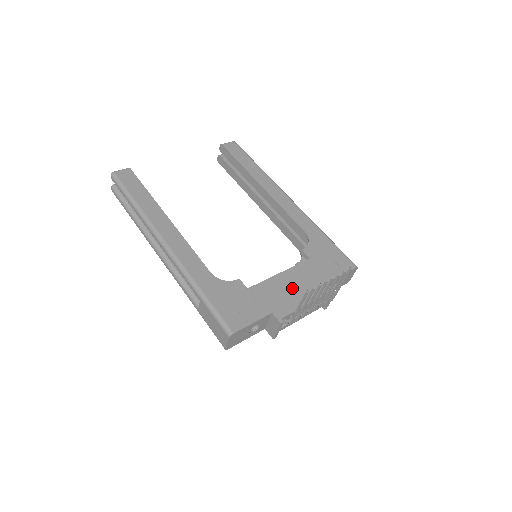
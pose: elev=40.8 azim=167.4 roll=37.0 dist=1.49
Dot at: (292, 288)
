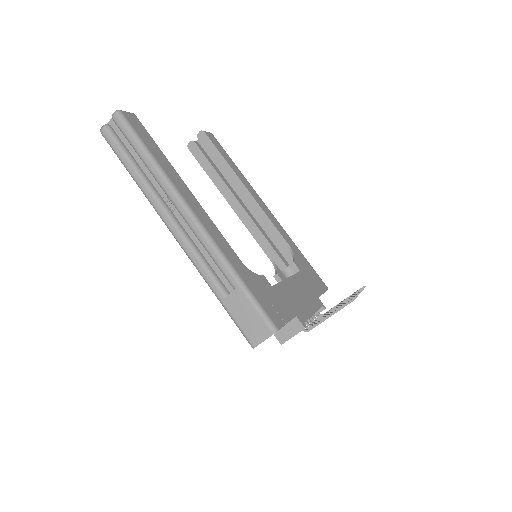
Dot at: (300, 295)
